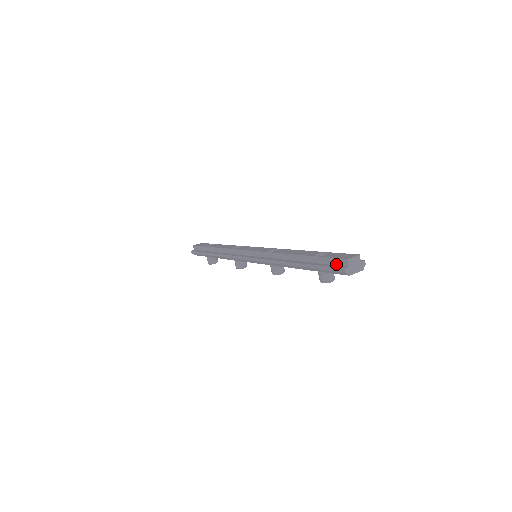
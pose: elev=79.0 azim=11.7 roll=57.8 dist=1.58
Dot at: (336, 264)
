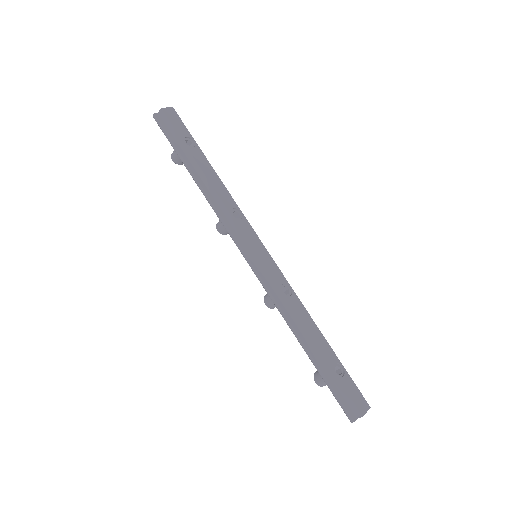
Dot at: (348, 402)
